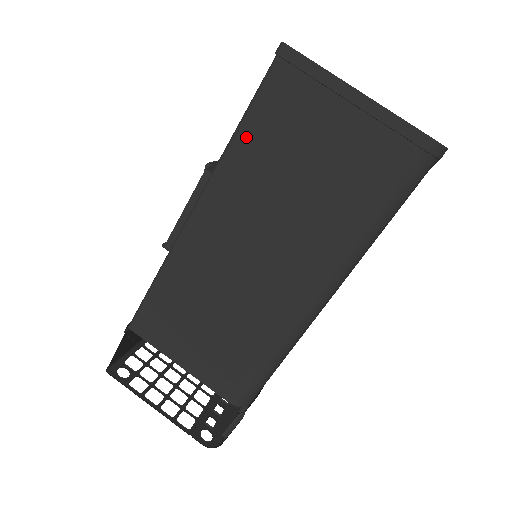
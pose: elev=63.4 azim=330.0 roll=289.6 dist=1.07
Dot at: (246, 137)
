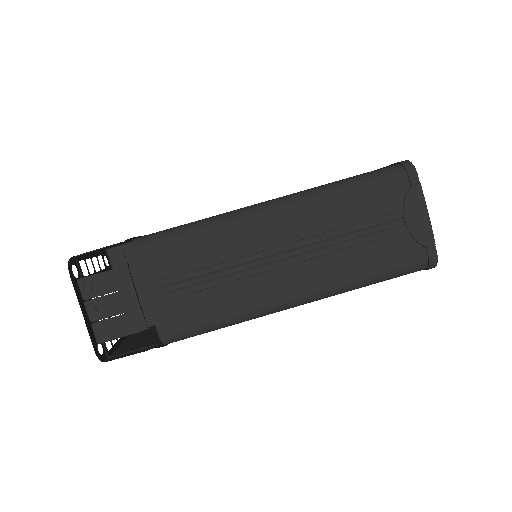
Dot at: occluded
